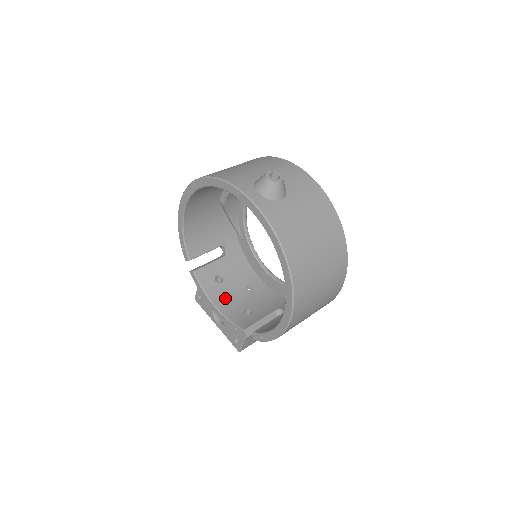
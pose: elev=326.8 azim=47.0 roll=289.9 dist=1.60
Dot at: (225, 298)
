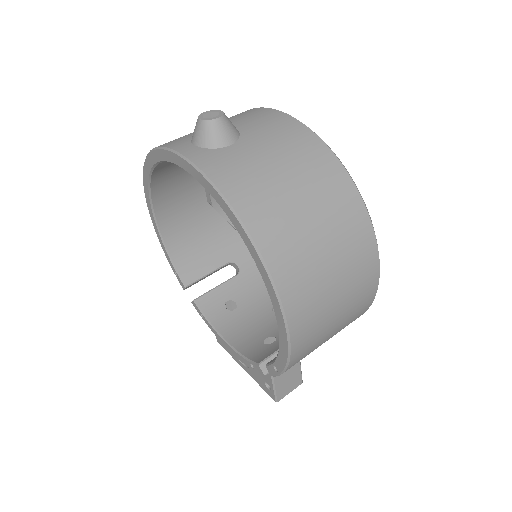
Dot at: (240, 328)
